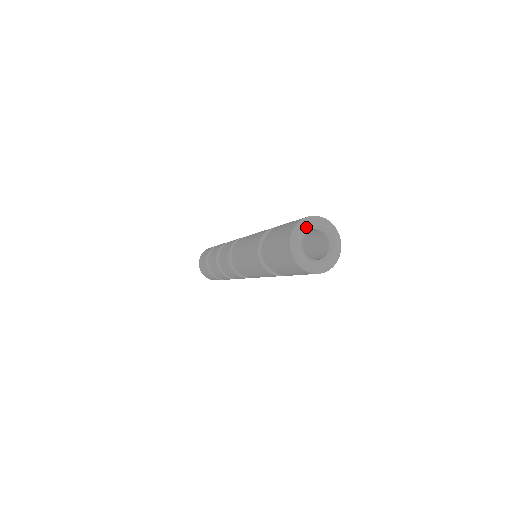
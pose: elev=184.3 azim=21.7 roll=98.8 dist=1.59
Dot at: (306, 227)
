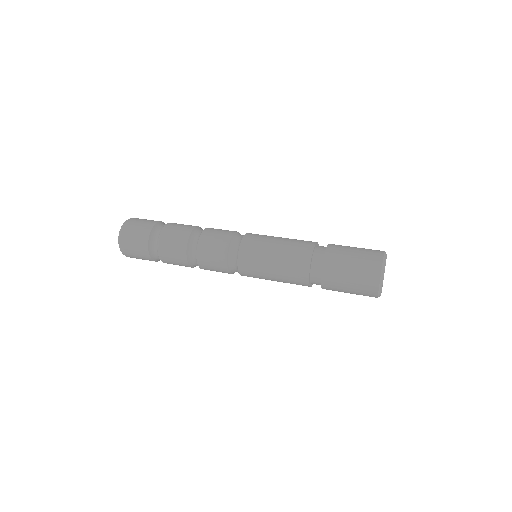
Dot at: occluded
